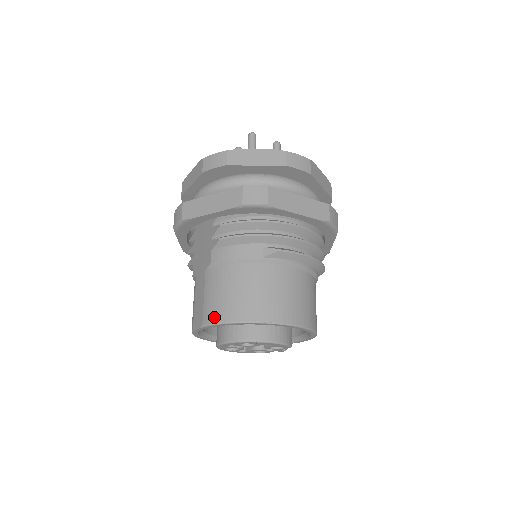
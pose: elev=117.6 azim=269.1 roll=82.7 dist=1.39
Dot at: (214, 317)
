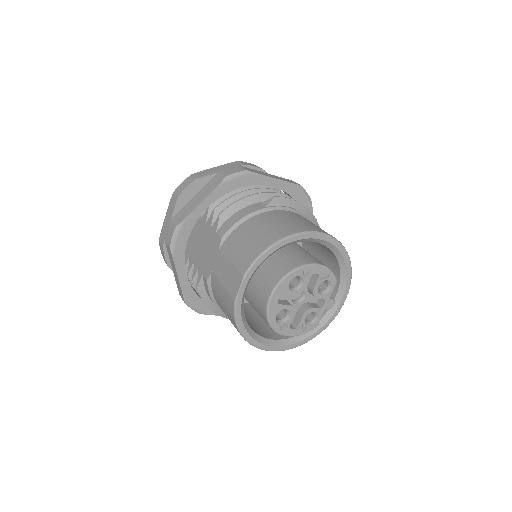
Dot at: (251, 257)
